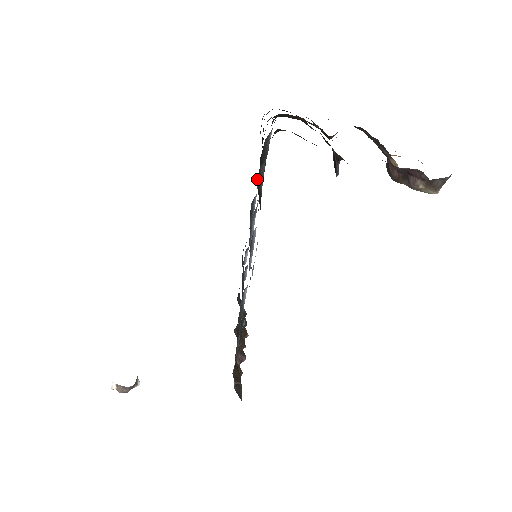
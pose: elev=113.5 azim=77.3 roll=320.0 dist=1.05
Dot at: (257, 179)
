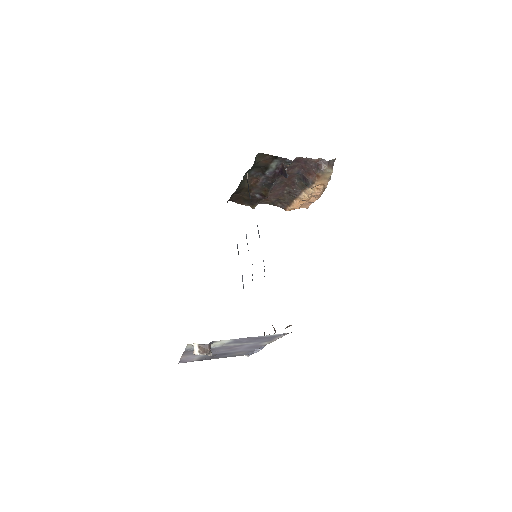
Dot at: (249, 194)
